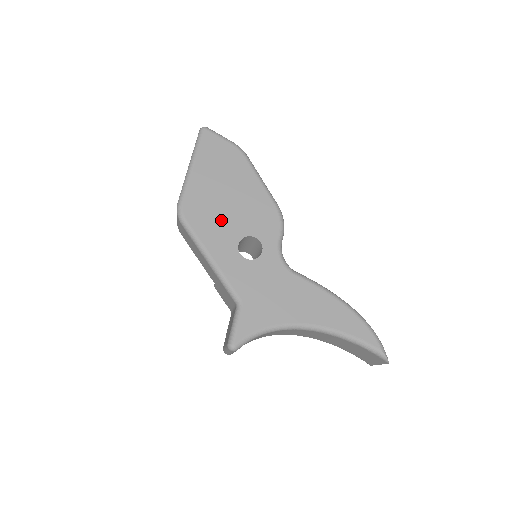
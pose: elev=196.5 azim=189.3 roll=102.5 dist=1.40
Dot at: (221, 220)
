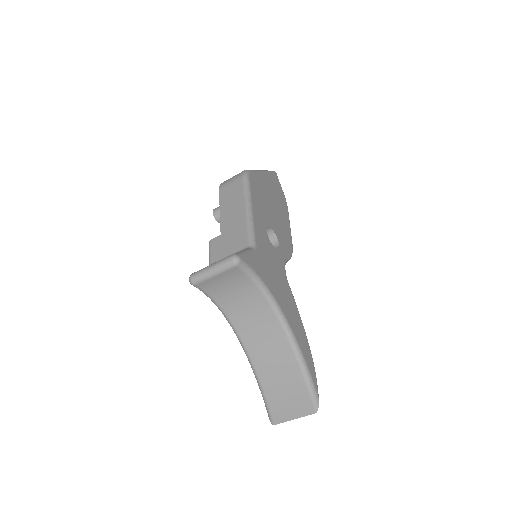
Dot at: (265, 206)
